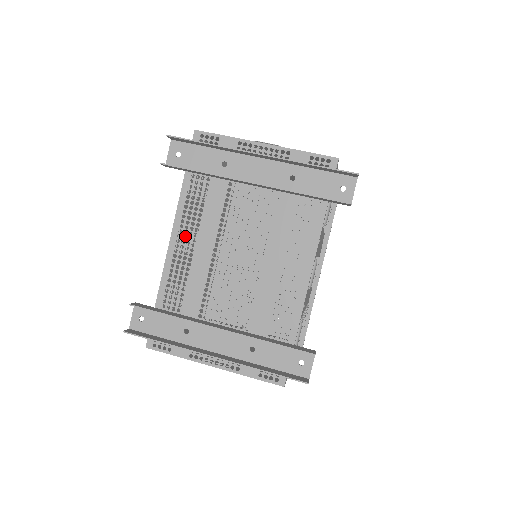
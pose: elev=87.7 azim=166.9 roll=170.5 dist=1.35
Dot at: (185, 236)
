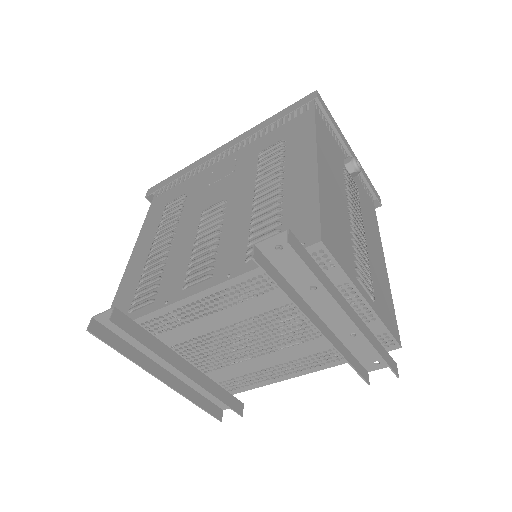
Dot at: (209, 253)
